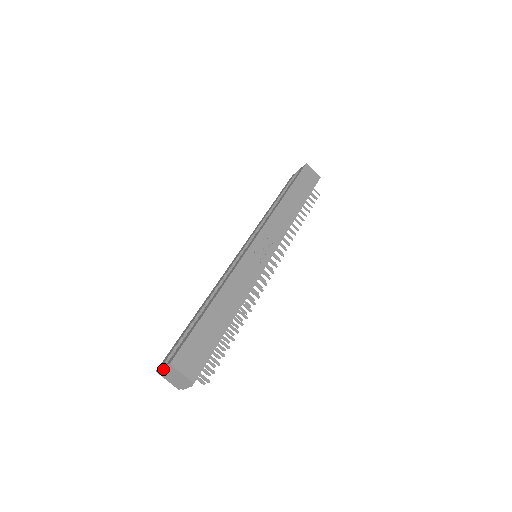
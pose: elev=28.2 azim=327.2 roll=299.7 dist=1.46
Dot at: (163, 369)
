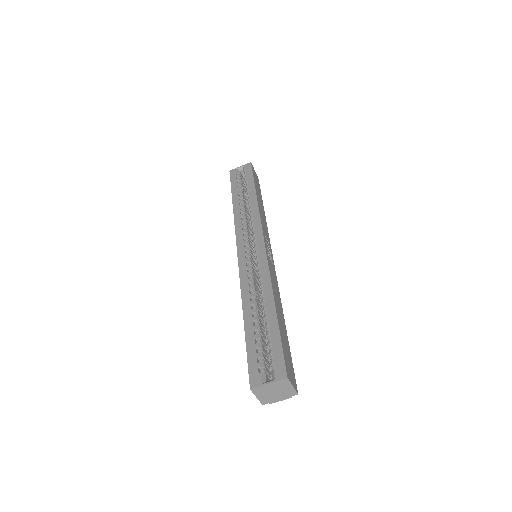
Dot at: (267, 385)
